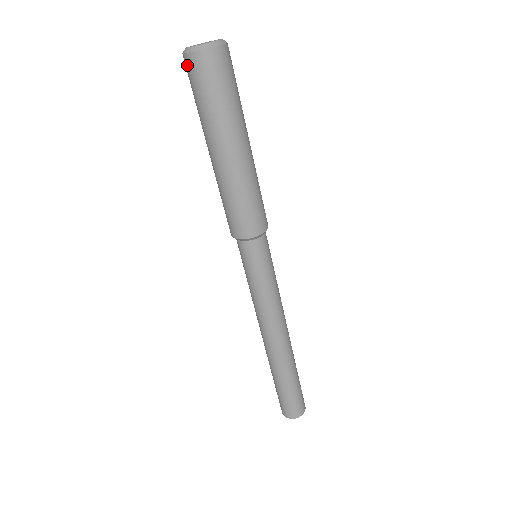
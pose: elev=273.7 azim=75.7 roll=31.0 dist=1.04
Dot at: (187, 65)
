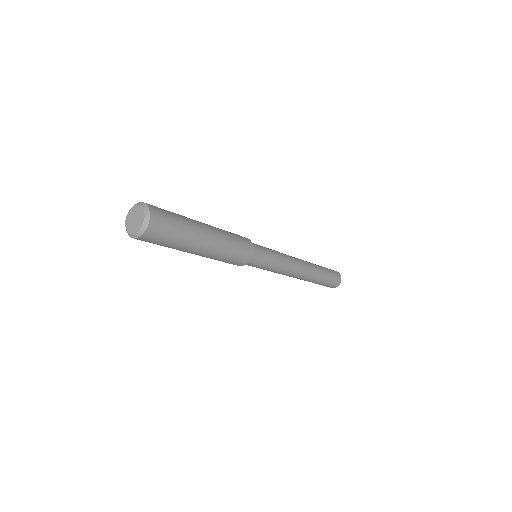
Dot at: occluded
